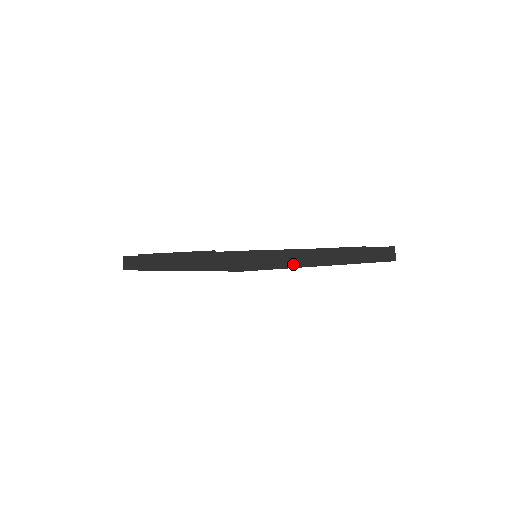
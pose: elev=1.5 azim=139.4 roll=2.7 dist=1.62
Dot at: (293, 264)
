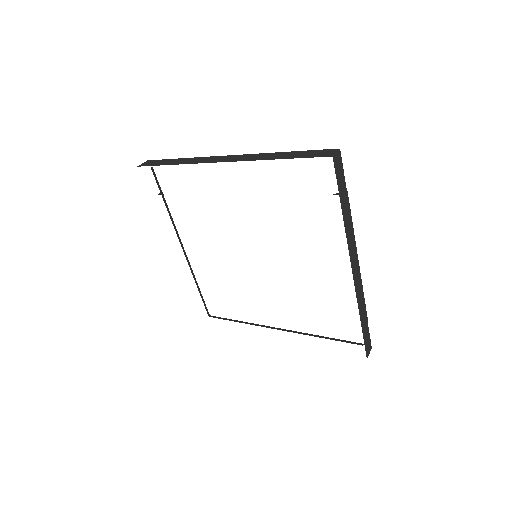
Dot at: (181, 163)
